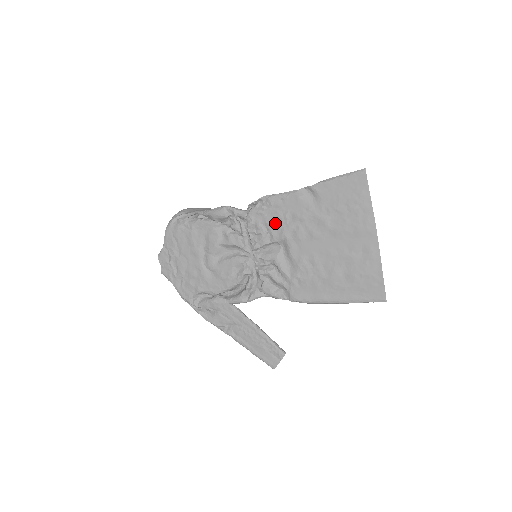
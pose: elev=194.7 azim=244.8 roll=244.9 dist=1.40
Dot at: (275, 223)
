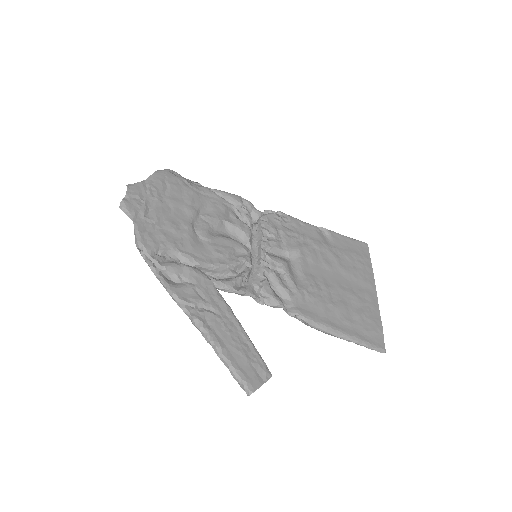
Dot at: (291, 236)
